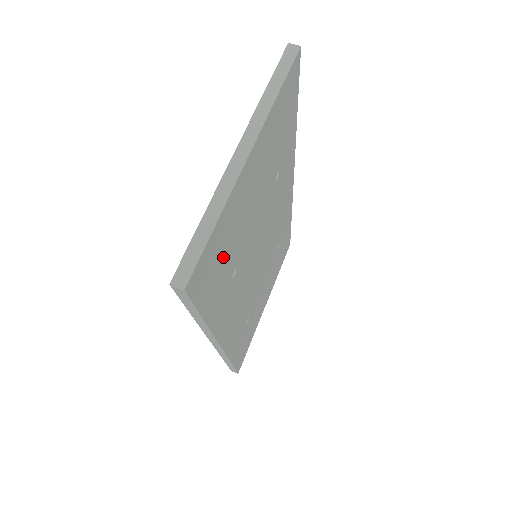
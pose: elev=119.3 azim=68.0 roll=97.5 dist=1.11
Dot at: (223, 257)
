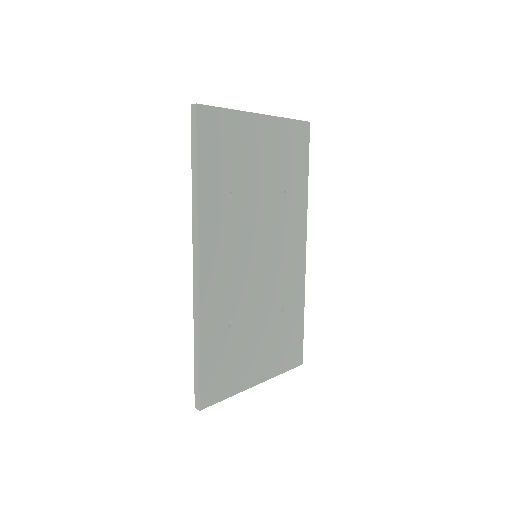
Dot at: (226, 151)
